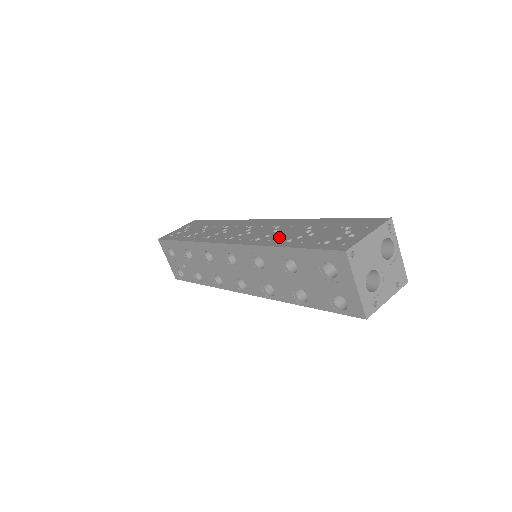
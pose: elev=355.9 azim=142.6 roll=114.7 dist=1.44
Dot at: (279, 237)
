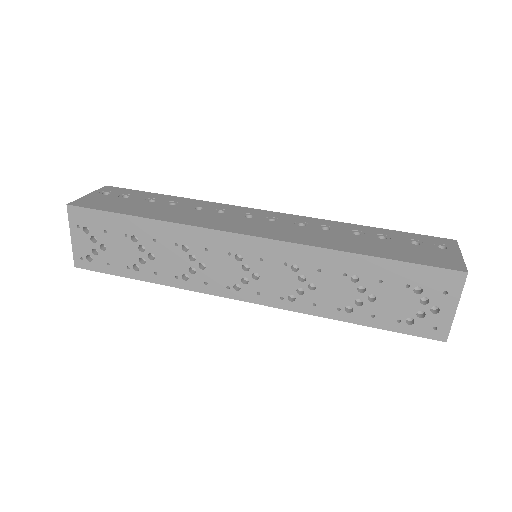
Dot at: (325, 299)
